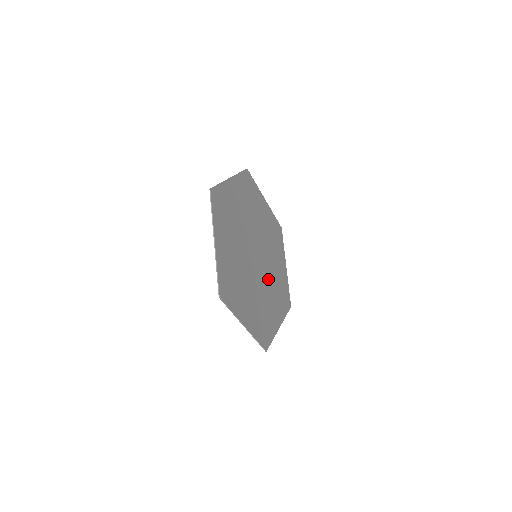
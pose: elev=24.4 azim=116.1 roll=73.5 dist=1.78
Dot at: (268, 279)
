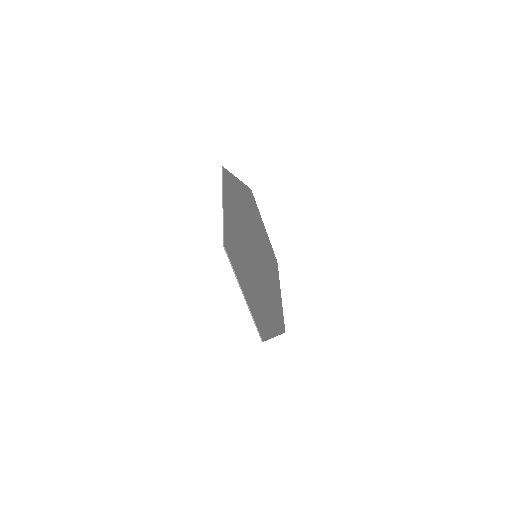
Dot at: (265, 264)
